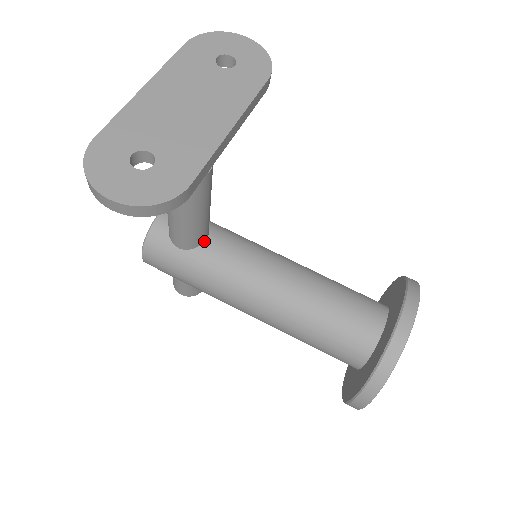
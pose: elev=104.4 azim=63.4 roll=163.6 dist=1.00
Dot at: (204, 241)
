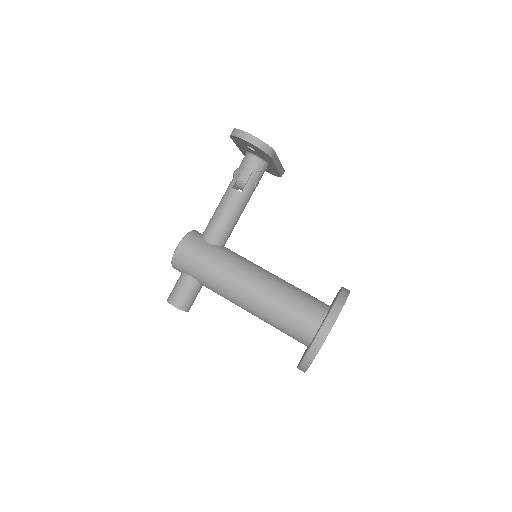
Dot at: (223, 246)
